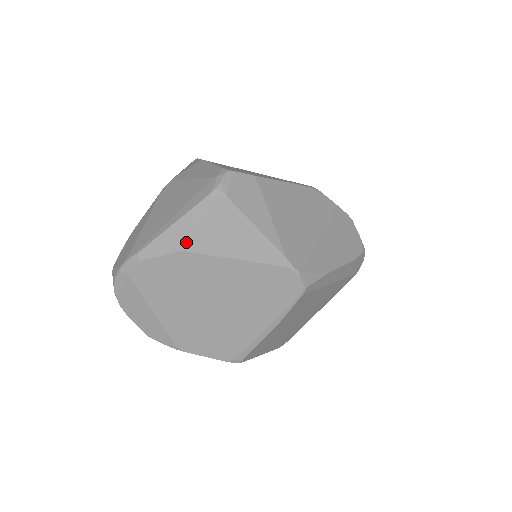
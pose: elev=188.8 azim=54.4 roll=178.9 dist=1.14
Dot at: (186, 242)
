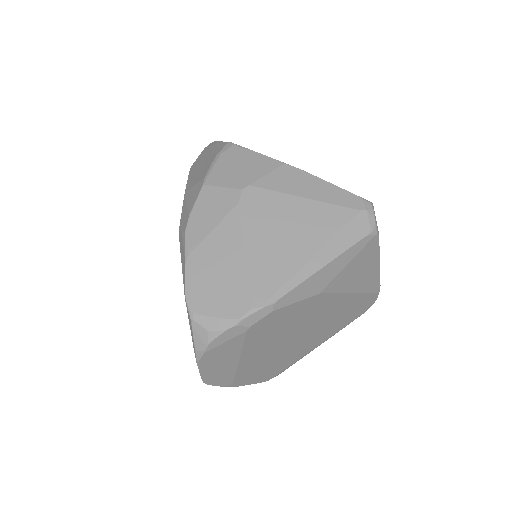
Dot at: (327, 284)
